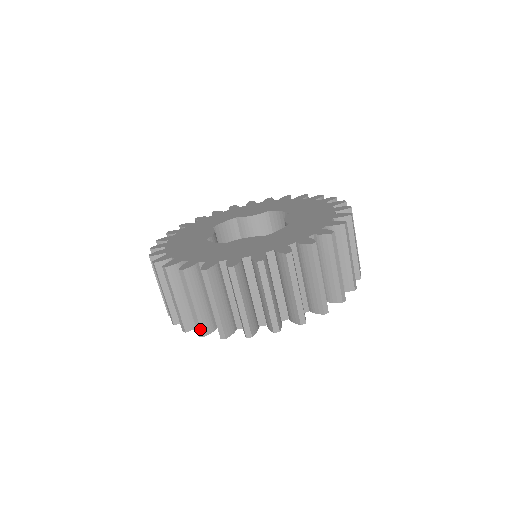
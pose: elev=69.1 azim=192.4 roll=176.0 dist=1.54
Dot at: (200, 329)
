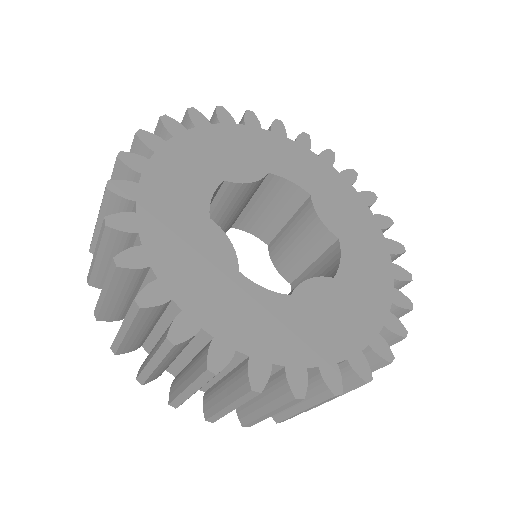
Dot at: (91, 244)
